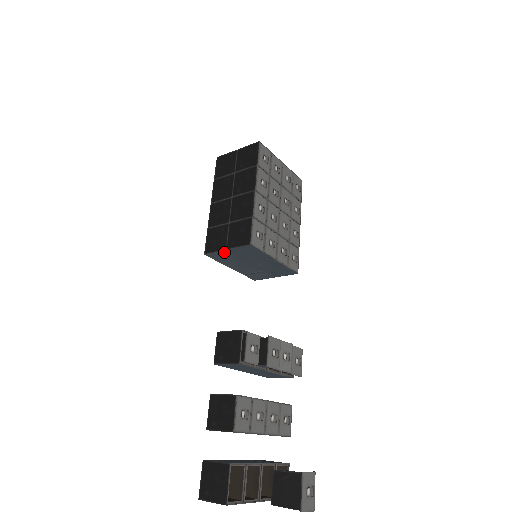
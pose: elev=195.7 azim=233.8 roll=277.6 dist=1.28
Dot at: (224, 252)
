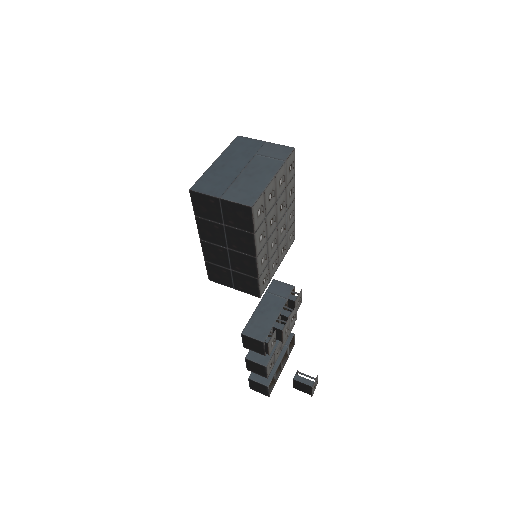
Dot at: occluded
